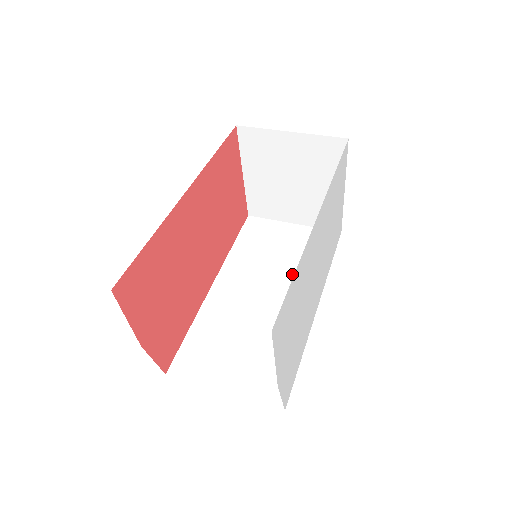
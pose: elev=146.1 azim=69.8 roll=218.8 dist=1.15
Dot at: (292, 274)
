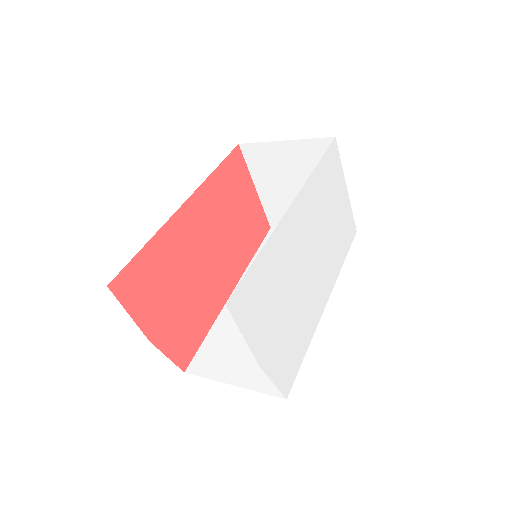
Dot at: occluded
